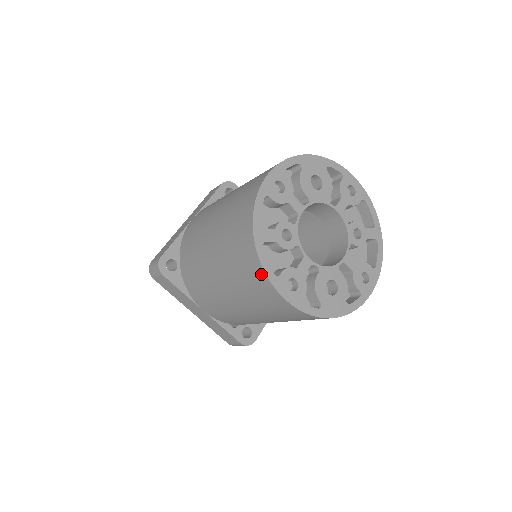
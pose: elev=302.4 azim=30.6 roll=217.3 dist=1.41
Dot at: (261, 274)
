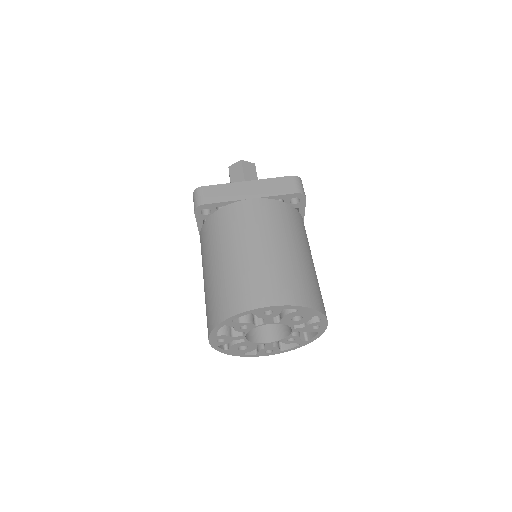
Dot at: (210, 328)
